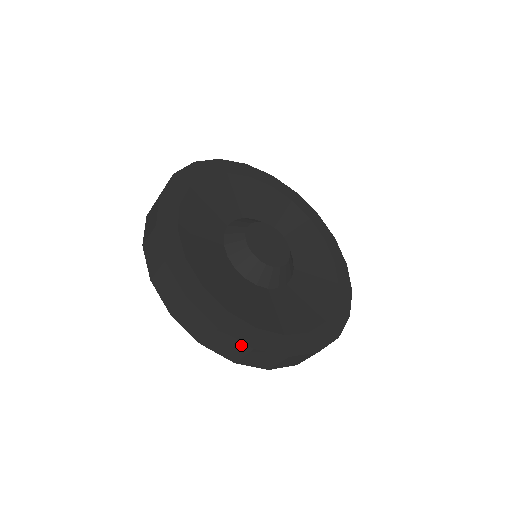
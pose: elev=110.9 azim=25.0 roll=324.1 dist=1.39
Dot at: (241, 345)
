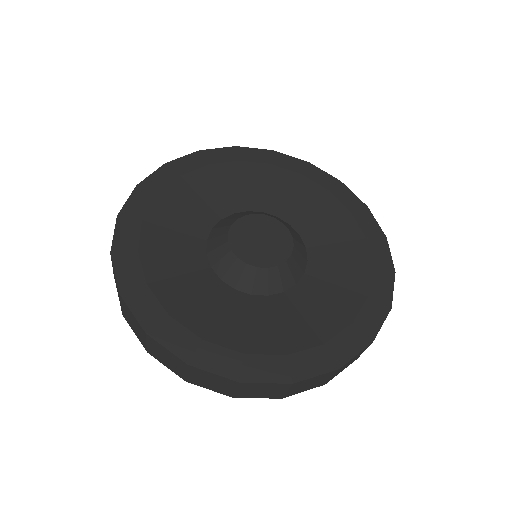
Dot at: (361, 352)
